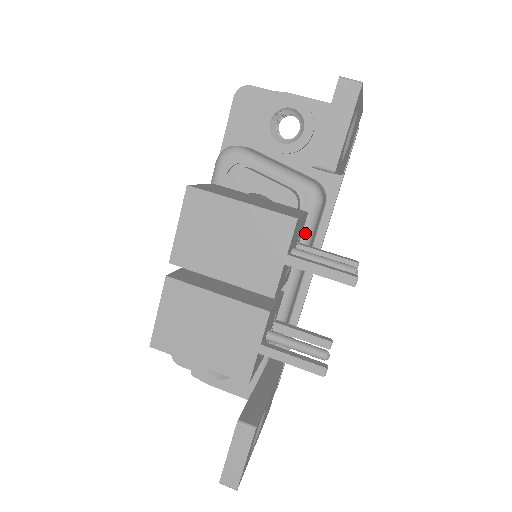
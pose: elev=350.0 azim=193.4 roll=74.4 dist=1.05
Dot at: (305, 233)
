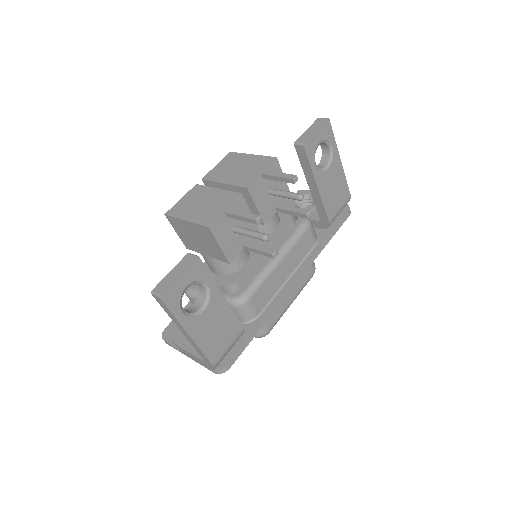
Dot at: (292, 236)
